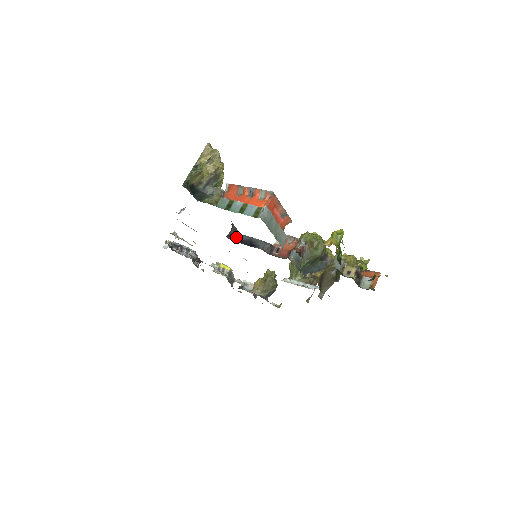
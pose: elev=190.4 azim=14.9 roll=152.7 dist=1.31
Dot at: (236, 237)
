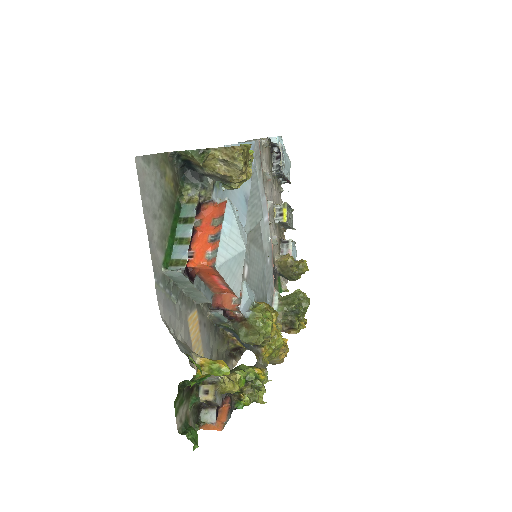
Dot at: occluded
